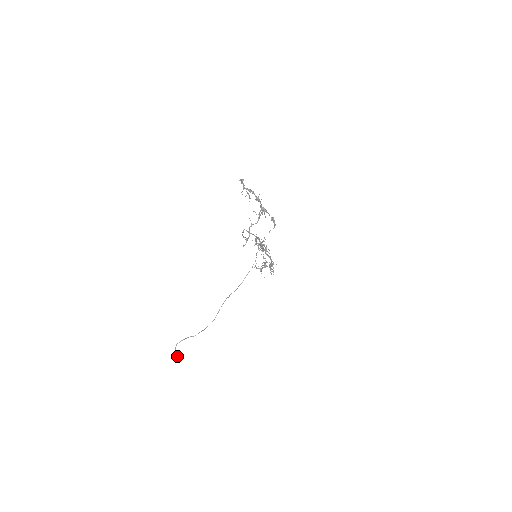
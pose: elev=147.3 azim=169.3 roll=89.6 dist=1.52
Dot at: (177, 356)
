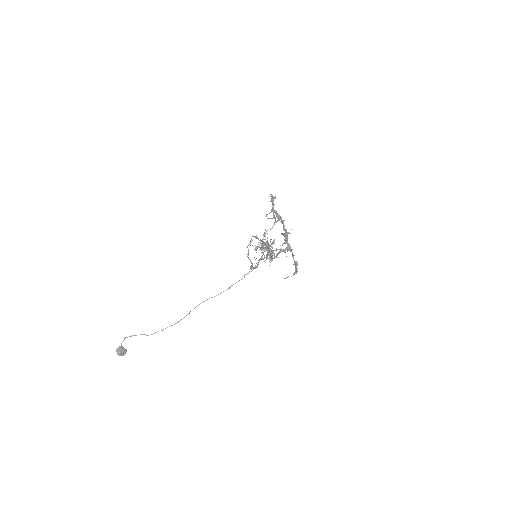
Dot at: (121, 352)
